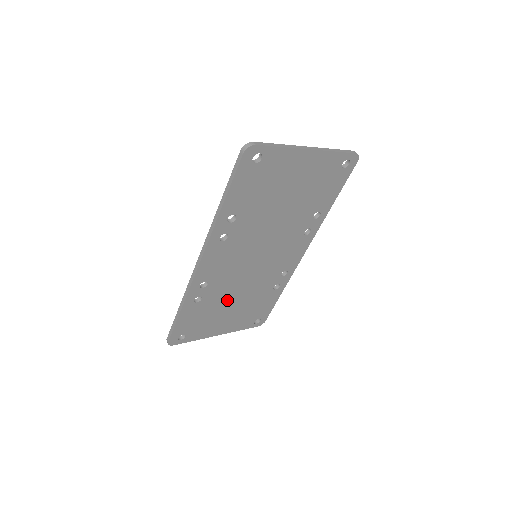
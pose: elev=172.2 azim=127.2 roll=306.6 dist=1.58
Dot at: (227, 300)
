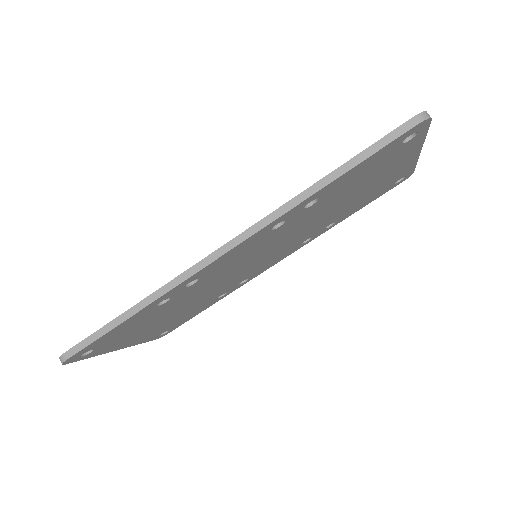
Dot at: (179, 306)
